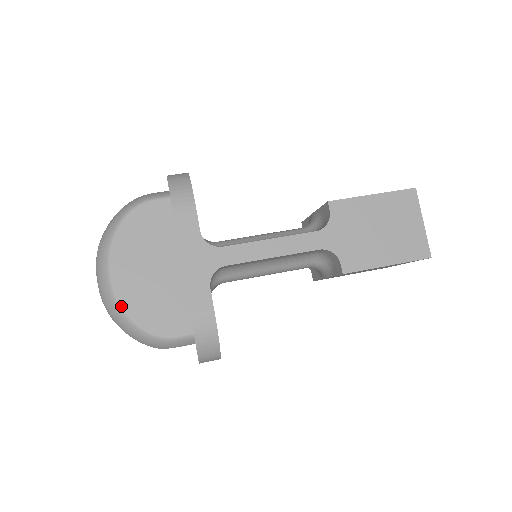
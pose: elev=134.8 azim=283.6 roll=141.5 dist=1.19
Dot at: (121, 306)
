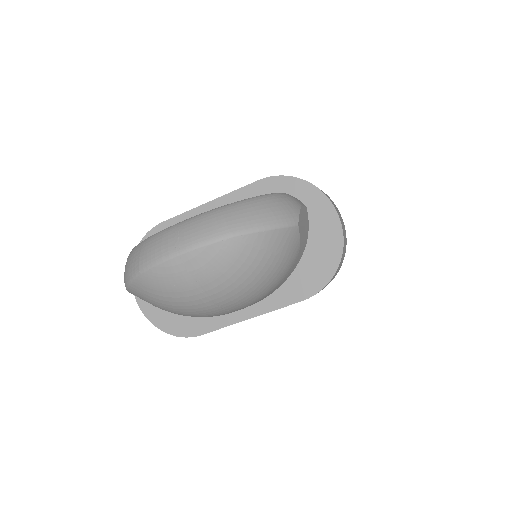
Dot at: (218, 208)
